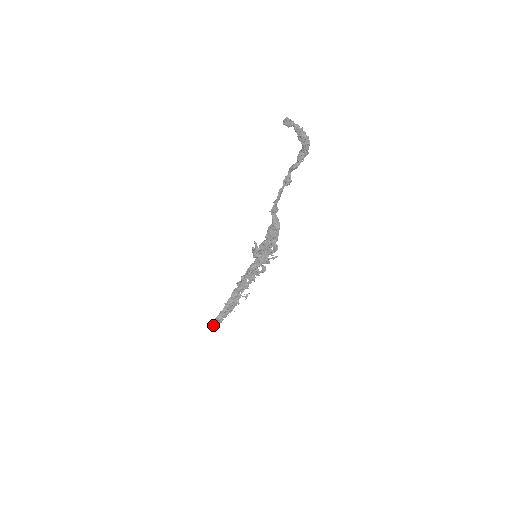
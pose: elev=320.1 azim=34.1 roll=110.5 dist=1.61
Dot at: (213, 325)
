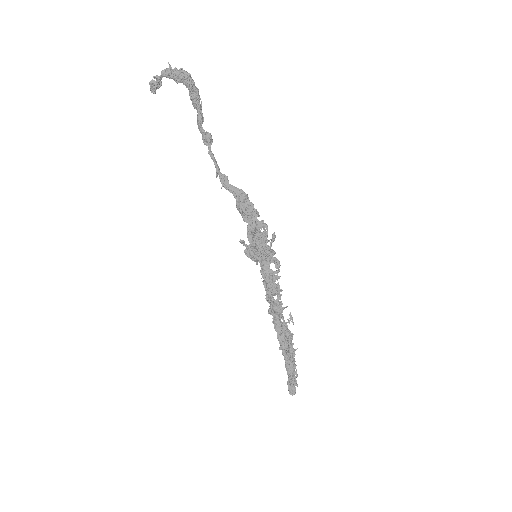
Dot at: (293, 391)
